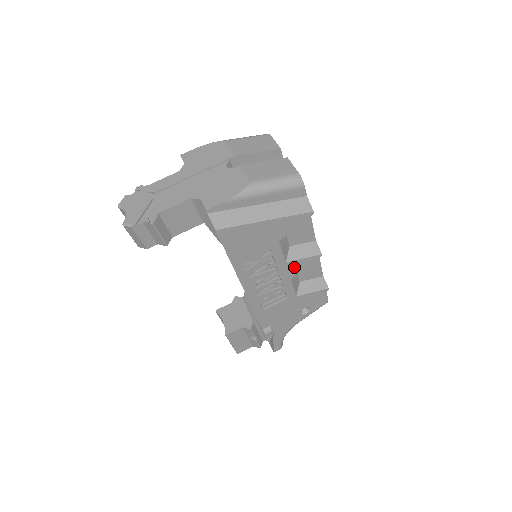
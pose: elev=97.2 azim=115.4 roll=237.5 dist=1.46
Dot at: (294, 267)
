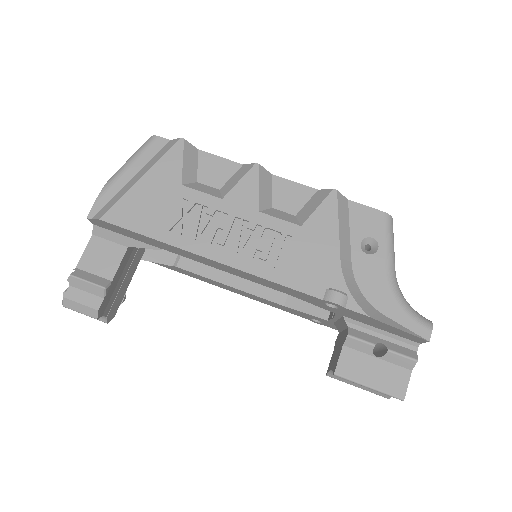
Dot at: (242, 197)
